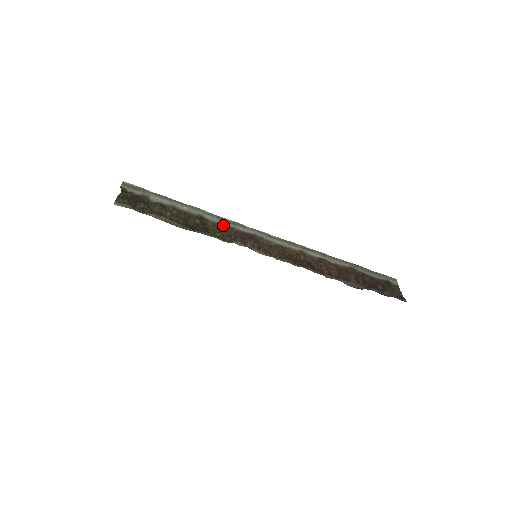
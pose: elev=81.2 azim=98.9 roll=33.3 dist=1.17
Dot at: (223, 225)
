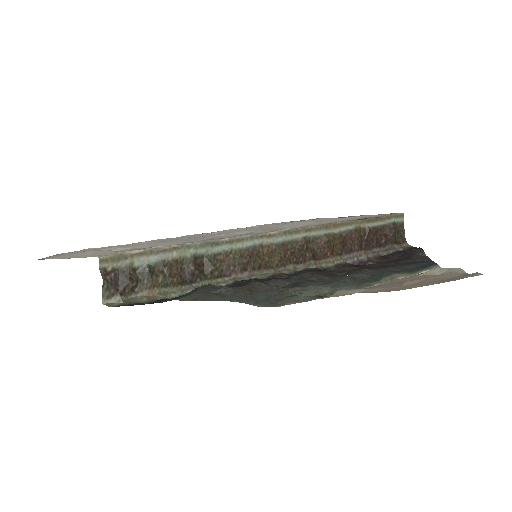
Dot at: (219, 253)
